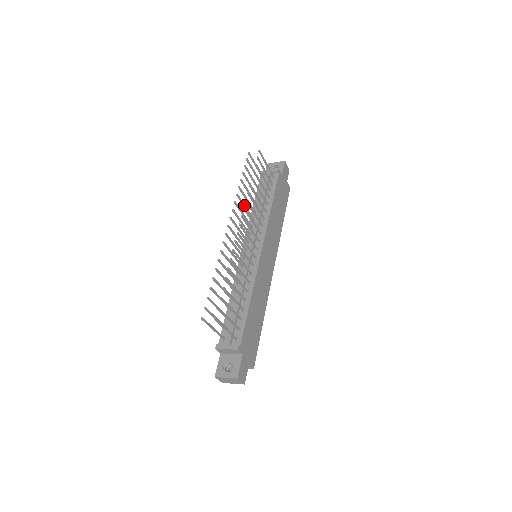
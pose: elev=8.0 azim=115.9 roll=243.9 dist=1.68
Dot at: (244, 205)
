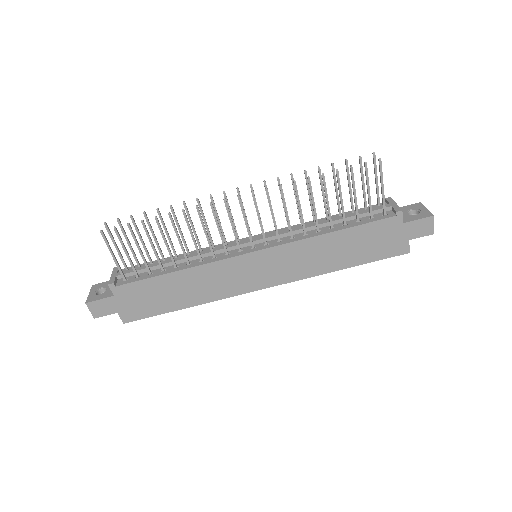
Dot at: occluded
